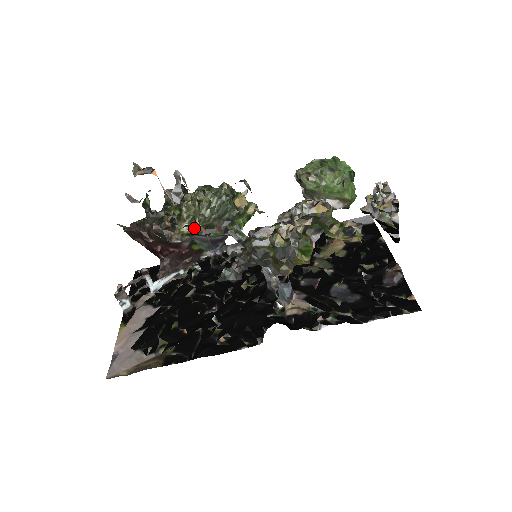
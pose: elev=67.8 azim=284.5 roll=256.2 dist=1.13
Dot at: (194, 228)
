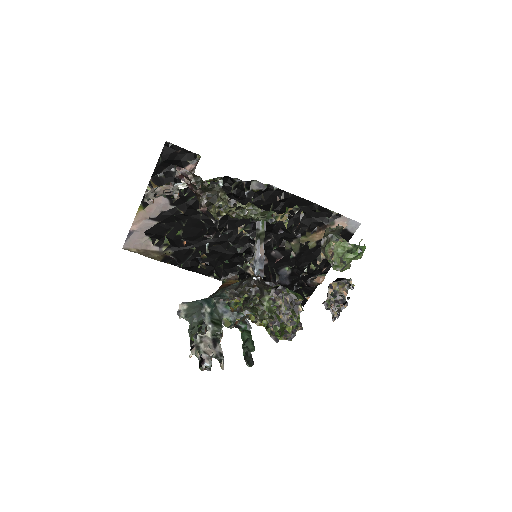
Dot at: occluded
